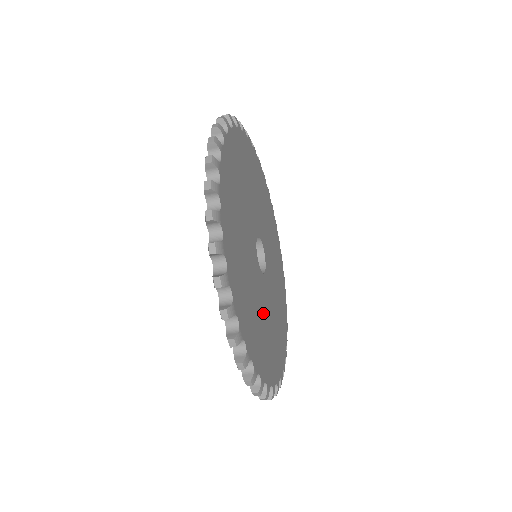
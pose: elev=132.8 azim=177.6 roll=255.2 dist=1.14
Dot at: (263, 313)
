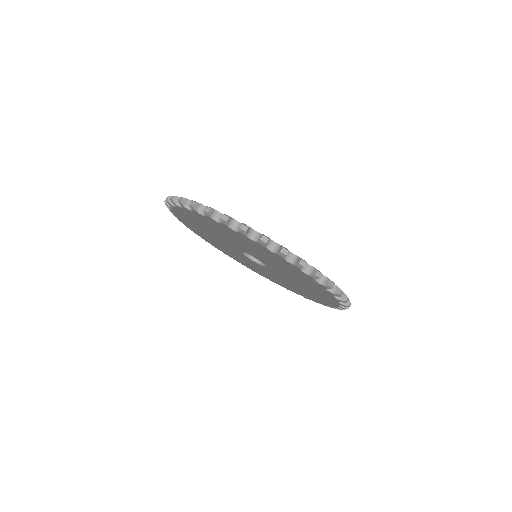
Dot at: occluded
